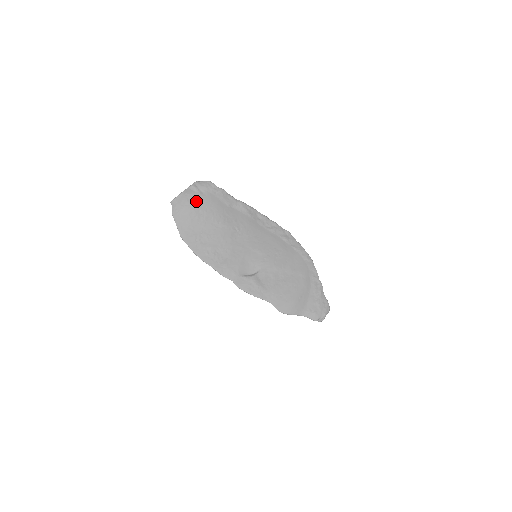
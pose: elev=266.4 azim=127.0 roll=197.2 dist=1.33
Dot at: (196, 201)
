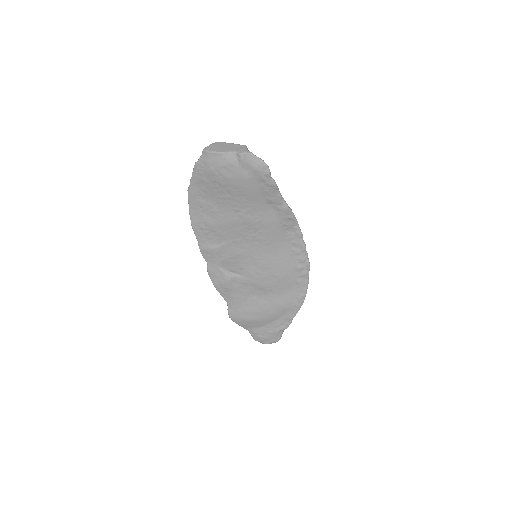
Dot at: (230, 176)
